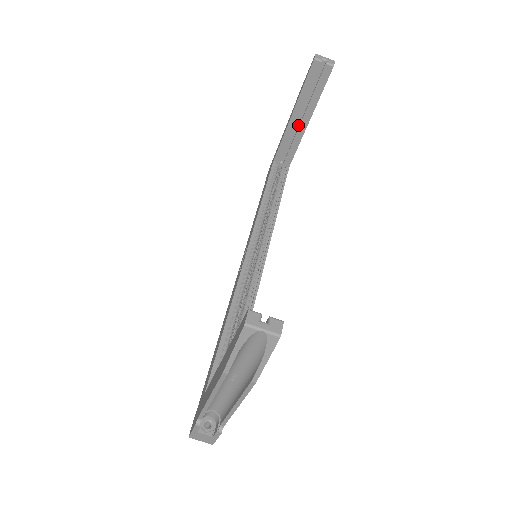
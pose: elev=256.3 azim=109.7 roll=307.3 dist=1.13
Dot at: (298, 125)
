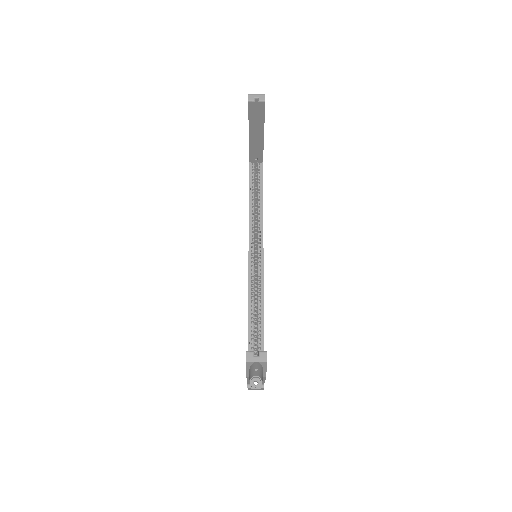
Dot at: (257, 137)
